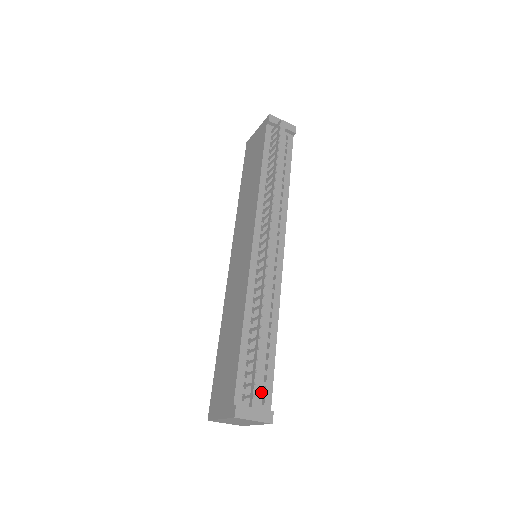
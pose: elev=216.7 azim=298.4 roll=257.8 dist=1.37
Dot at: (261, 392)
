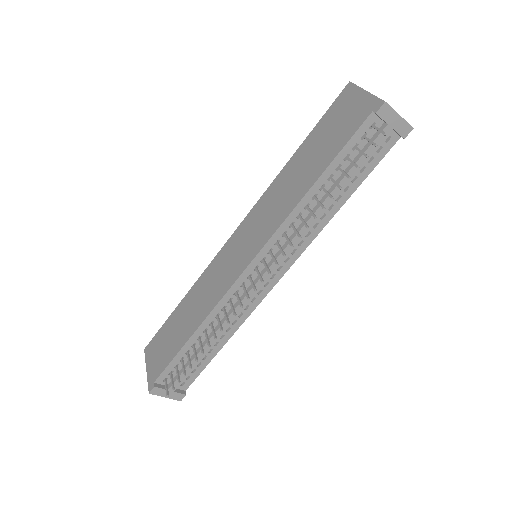
Dot at: (184, 379)
